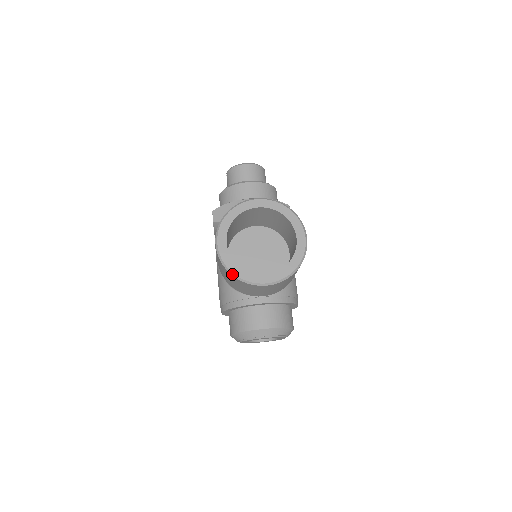
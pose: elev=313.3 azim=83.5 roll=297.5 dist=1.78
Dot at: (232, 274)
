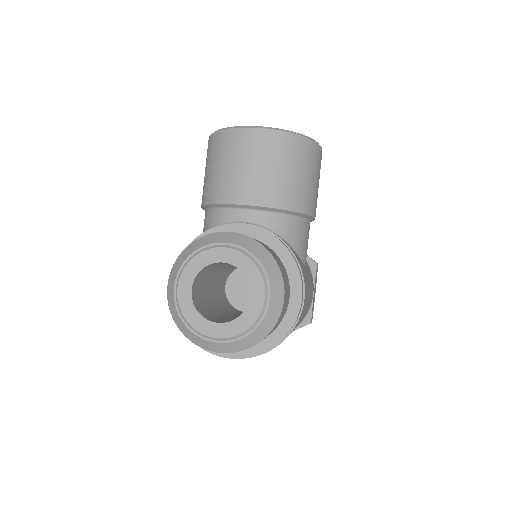
Dot at: (216, 131)
